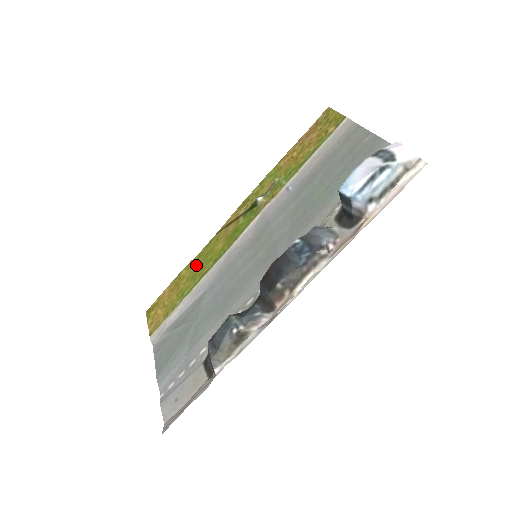
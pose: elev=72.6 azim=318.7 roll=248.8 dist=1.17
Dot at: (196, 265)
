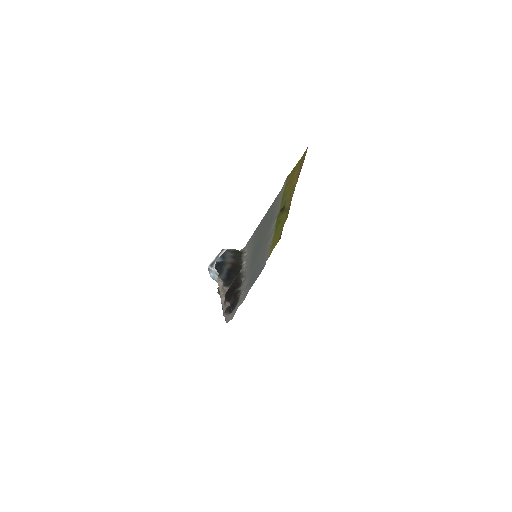
Dot at: (280, 228)
